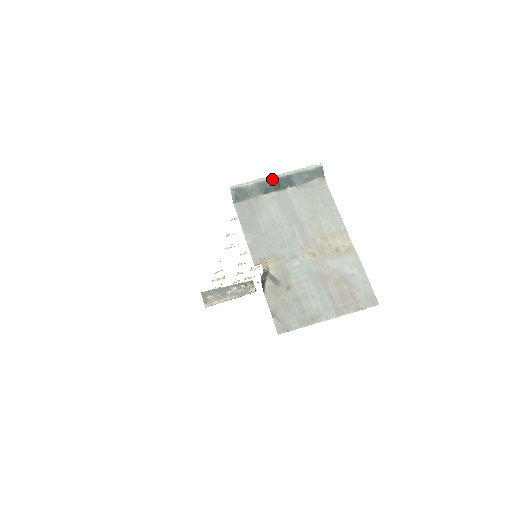
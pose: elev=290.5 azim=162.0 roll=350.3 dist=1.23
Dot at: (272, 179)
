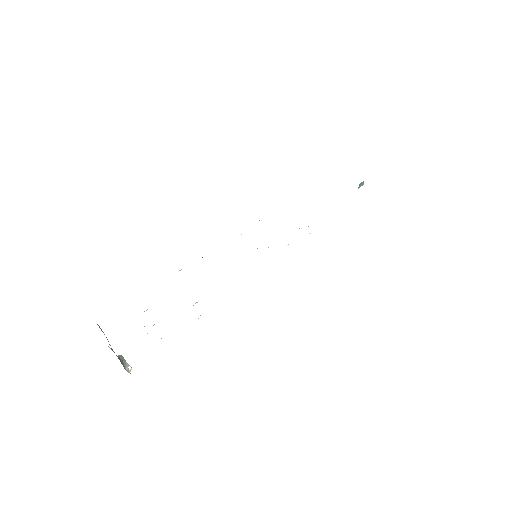
Dot at: occluded
